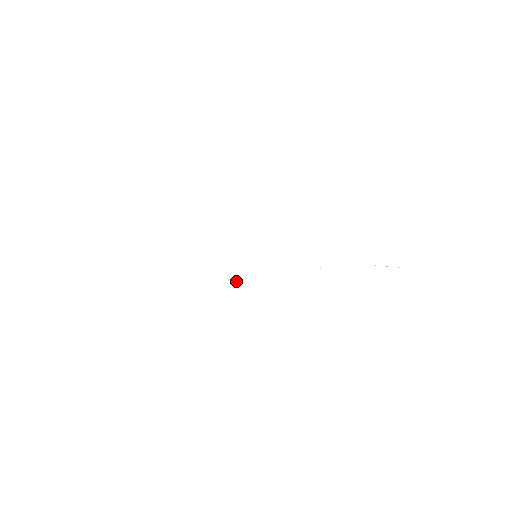
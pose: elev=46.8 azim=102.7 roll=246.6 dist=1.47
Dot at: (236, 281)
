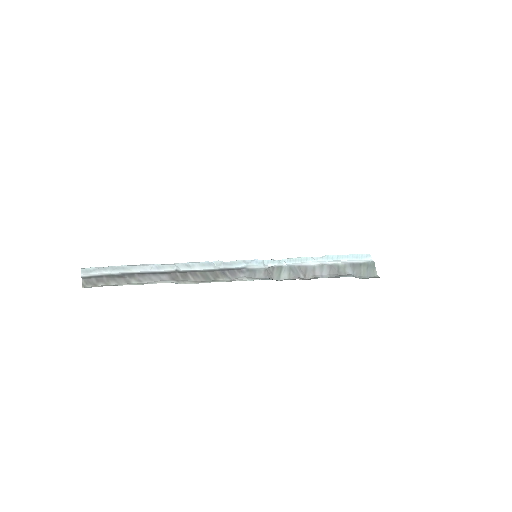
Dot at: (222, 263)
